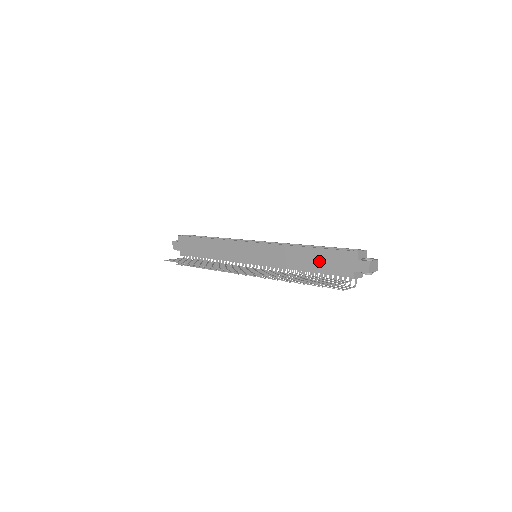
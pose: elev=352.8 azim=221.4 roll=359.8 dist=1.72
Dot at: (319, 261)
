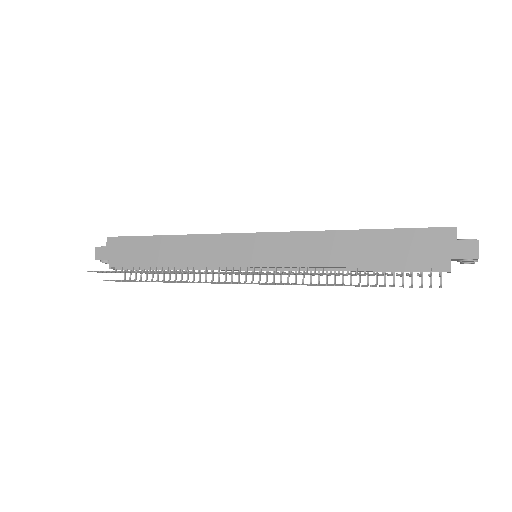
Dot at: (382, 249)
